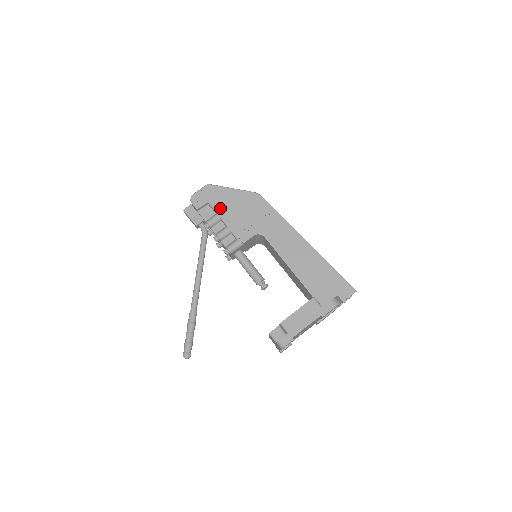
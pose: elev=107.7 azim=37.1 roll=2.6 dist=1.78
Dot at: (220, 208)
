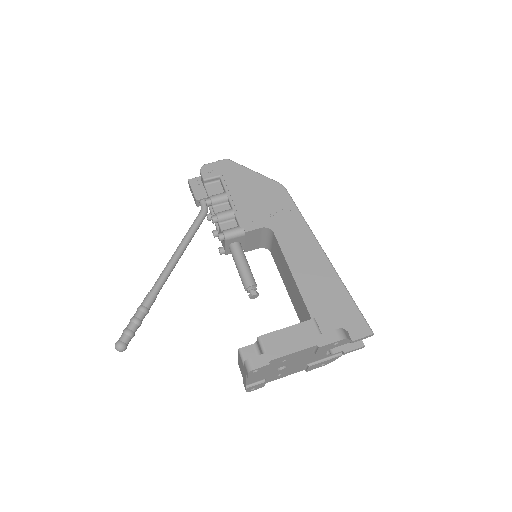
Dot at: (232, 186)
